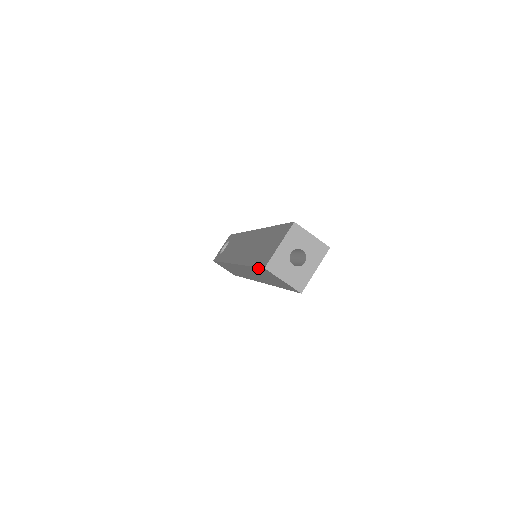
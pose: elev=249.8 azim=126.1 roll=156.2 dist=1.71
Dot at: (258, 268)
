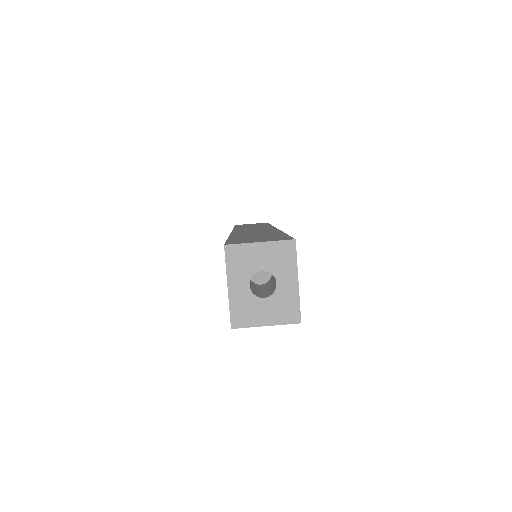
Dot at: occluded
